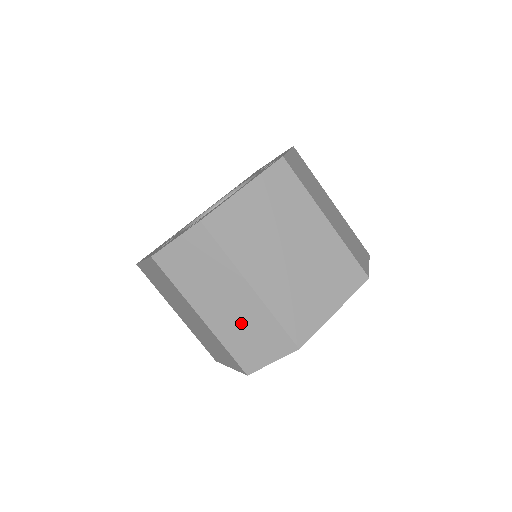
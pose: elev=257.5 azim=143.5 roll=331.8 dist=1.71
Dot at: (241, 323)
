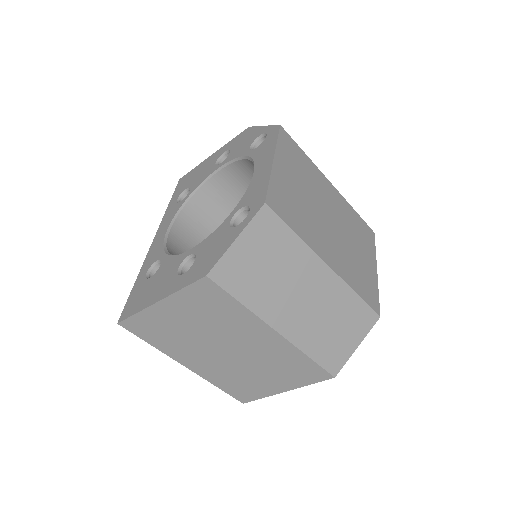
Dot at: (322, 316)
